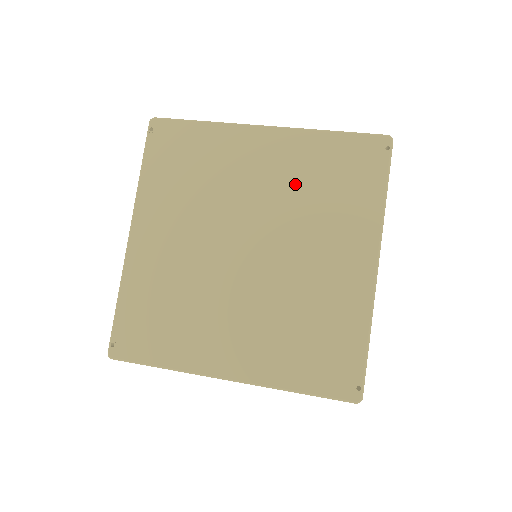
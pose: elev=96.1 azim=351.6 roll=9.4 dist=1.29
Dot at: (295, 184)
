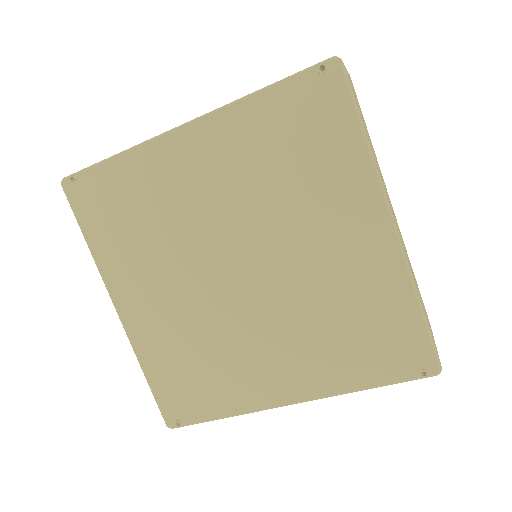
Dot at: (336, 292)
